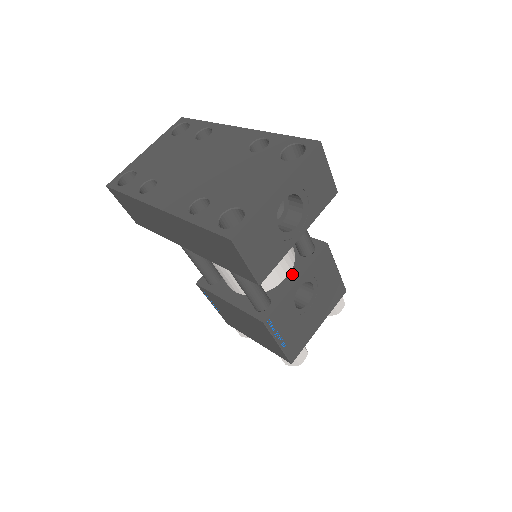
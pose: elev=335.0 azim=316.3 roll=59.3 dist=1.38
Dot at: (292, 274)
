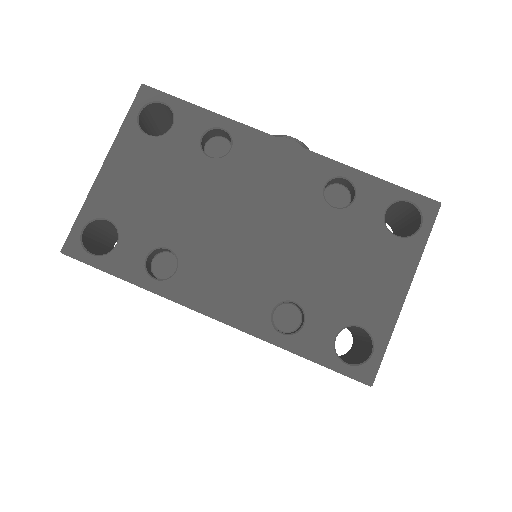
Dot at: occluded
